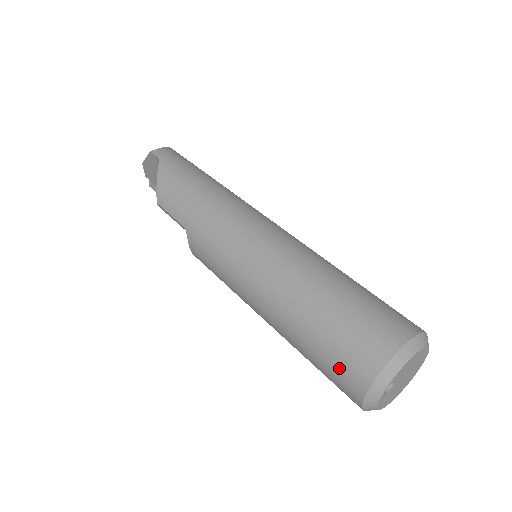
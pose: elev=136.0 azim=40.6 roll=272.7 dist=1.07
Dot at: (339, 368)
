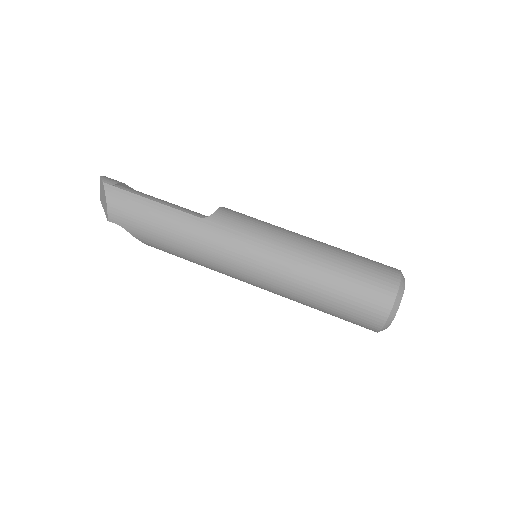
Dot at: occluded
